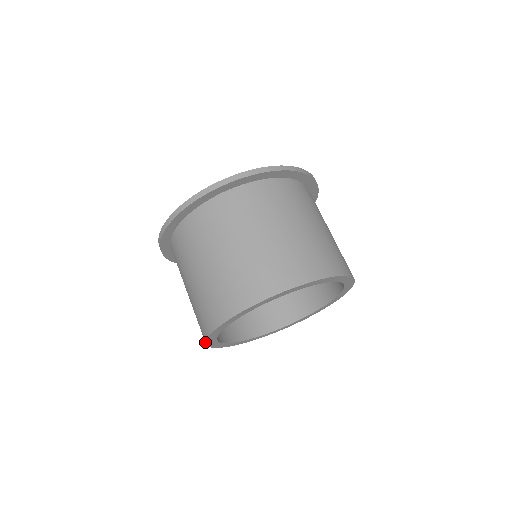
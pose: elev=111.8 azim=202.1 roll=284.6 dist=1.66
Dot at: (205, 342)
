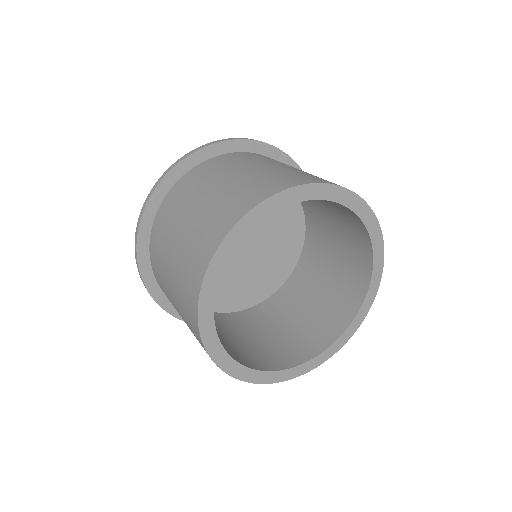
Dot at: occluded
